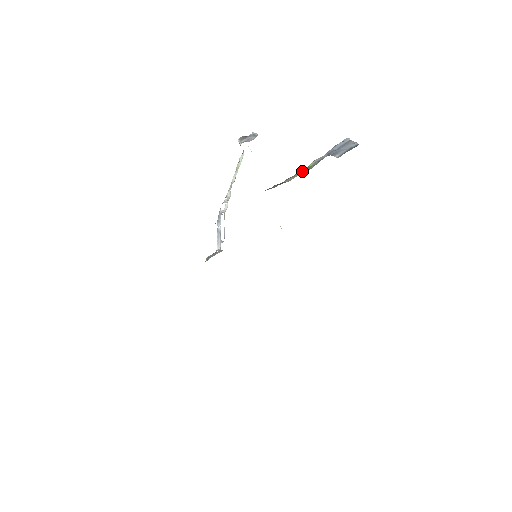
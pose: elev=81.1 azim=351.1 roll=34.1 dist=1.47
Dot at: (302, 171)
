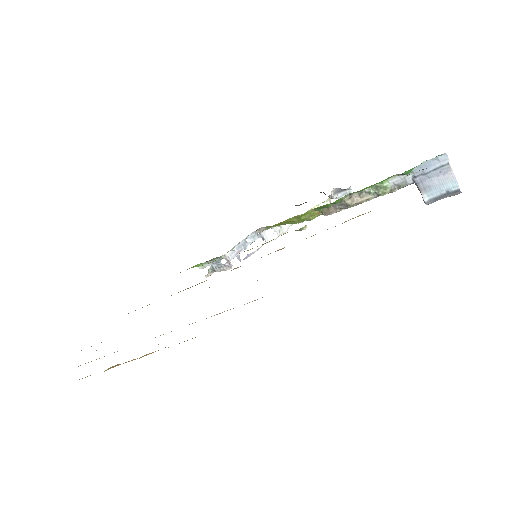
Dot at: (373, 190)
